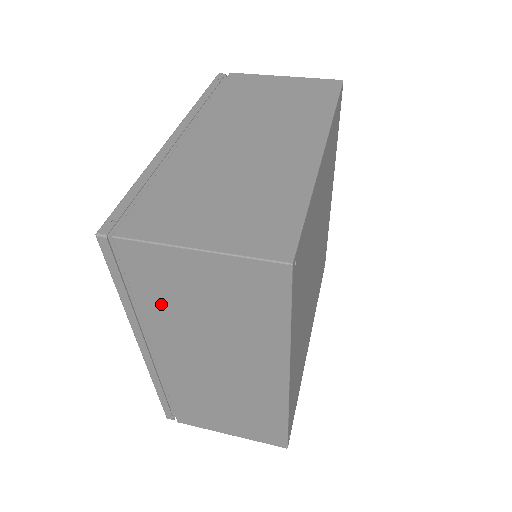
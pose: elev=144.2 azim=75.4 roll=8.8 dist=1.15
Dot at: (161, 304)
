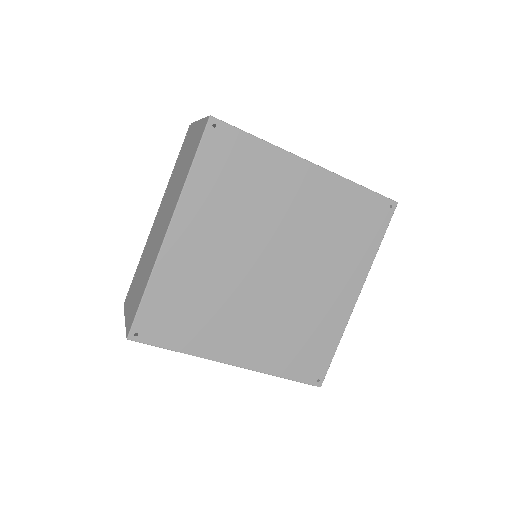
Dot at: (177, 168)
